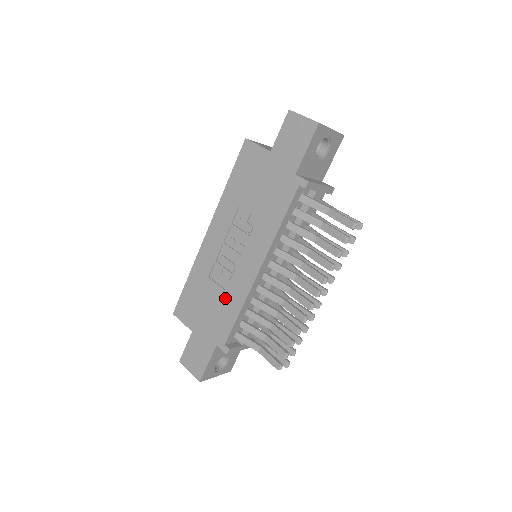
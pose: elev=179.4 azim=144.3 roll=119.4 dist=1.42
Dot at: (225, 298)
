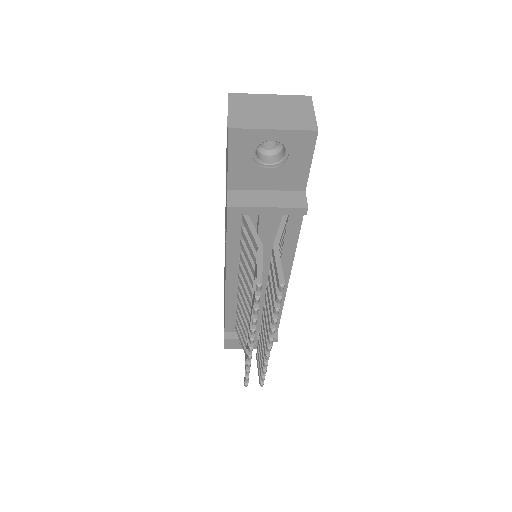
Dot at: occluded
